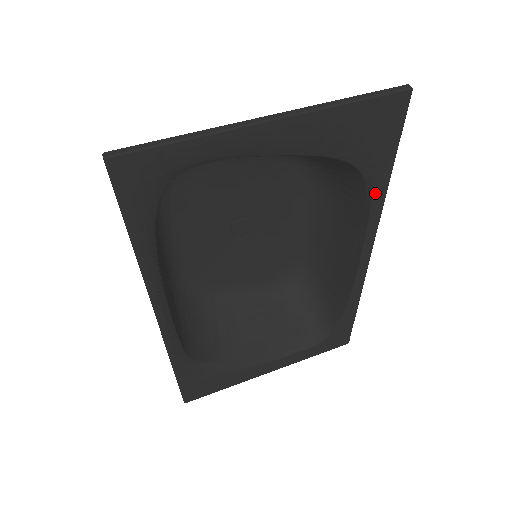
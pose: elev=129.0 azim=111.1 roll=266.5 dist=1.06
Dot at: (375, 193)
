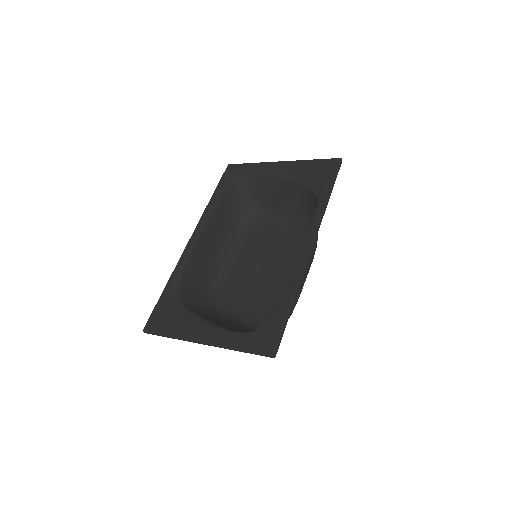
Dot at: (319, 202)
